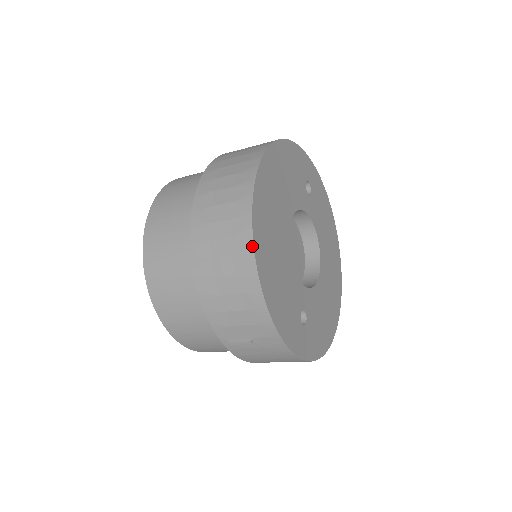
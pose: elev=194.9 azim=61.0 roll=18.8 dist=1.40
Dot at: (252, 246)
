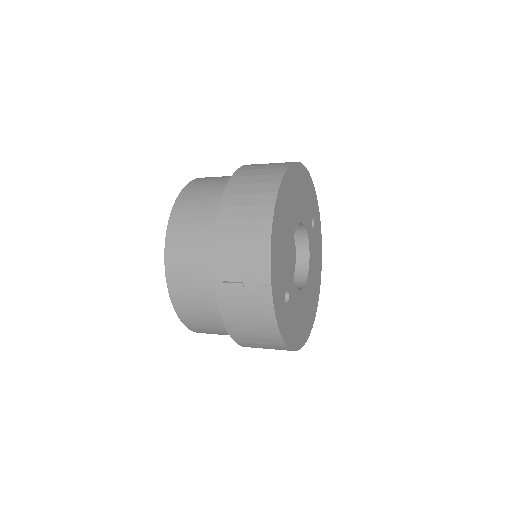
Dot at: (275, 200)
